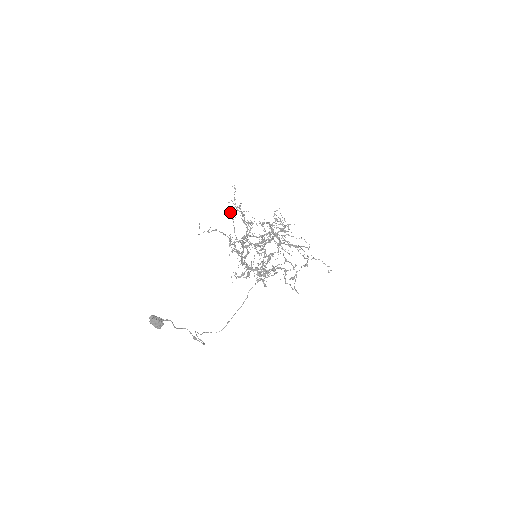
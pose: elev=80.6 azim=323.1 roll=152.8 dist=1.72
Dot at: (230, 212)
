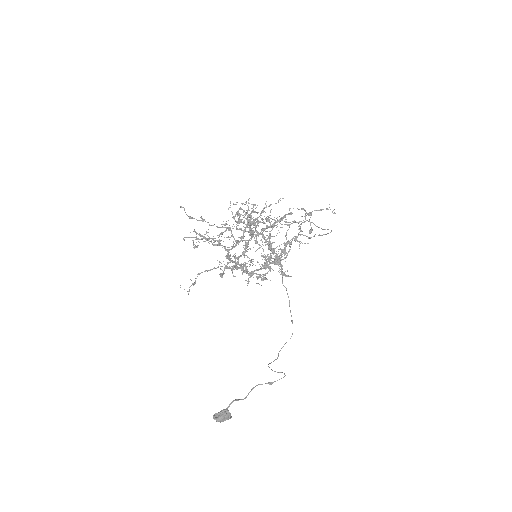
Dot at: (194, 246)
